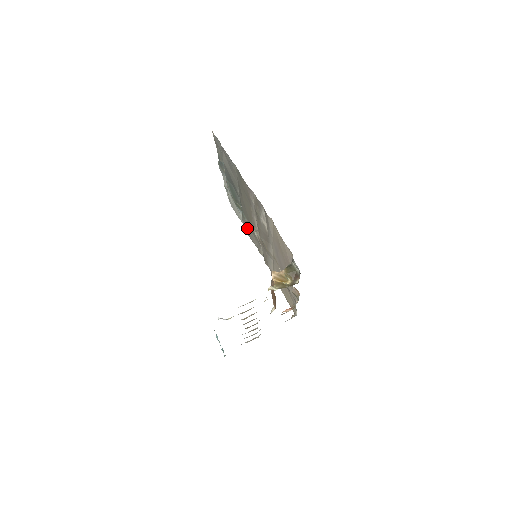
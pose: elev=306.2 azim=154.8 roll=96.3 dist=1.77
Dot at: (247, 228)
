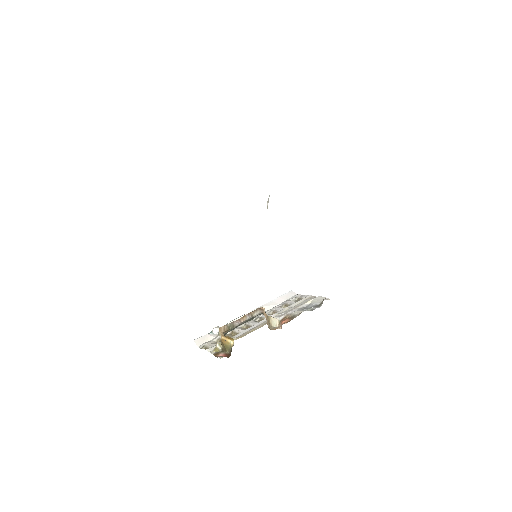
Dot at: occluded
